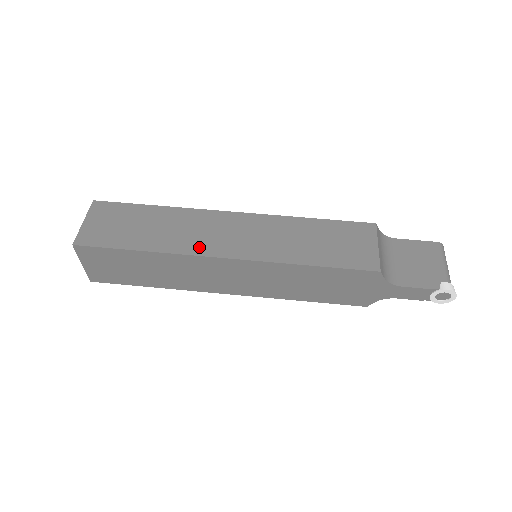
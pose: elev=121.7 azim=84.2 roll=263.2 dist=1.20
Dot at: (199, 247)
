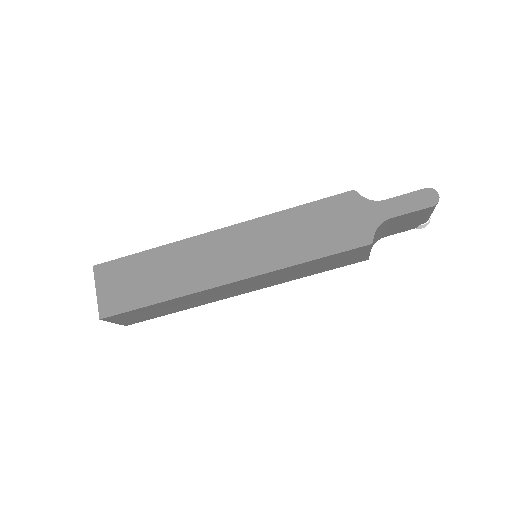
Dot at: (220, 298)
